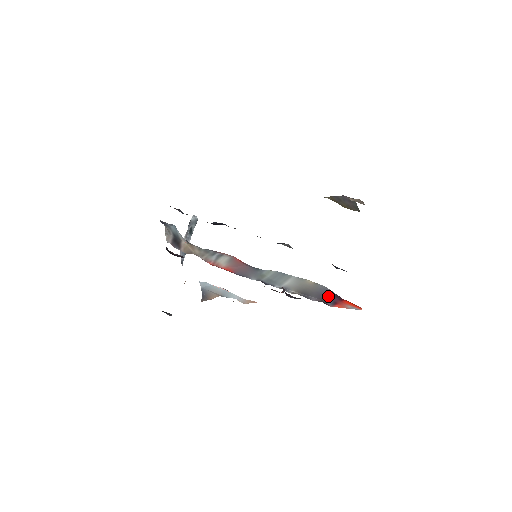
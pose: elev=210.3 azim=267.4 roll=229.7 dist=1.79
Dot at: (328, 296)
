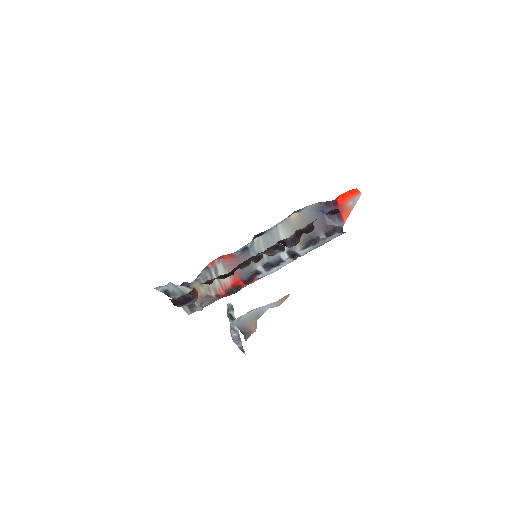
Dot at: (325, 215)
